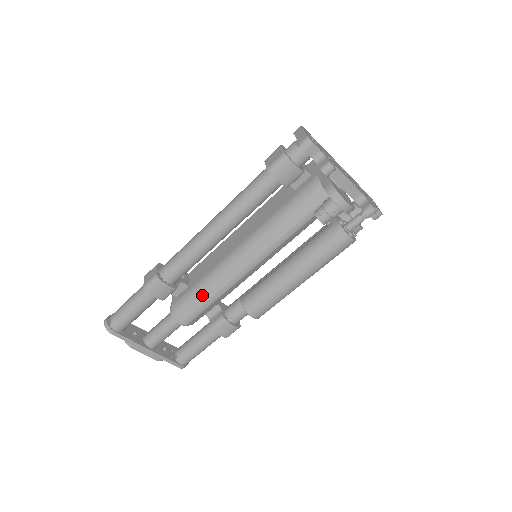
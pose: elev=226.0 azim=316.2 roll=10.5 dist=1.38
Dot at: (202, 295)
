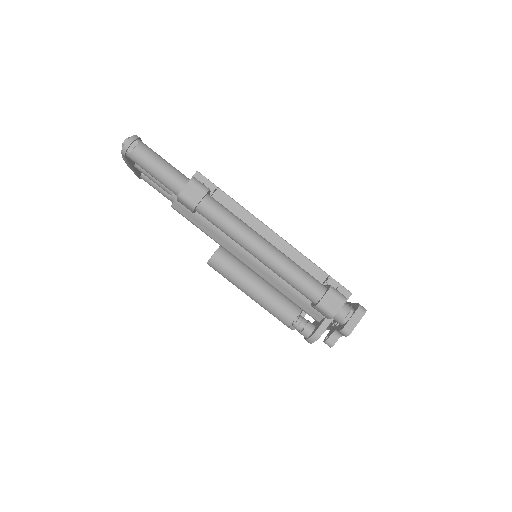
Dot at: (203, 225)
